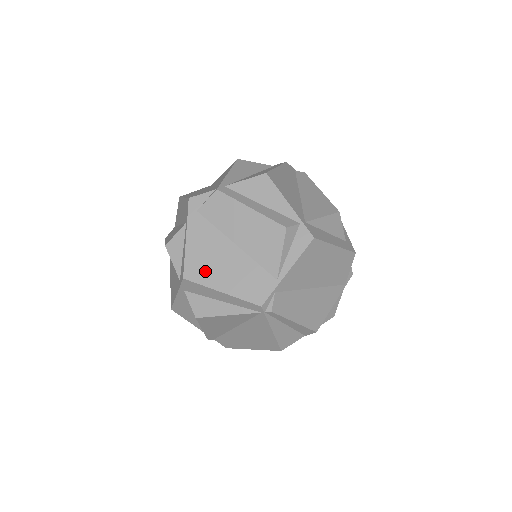
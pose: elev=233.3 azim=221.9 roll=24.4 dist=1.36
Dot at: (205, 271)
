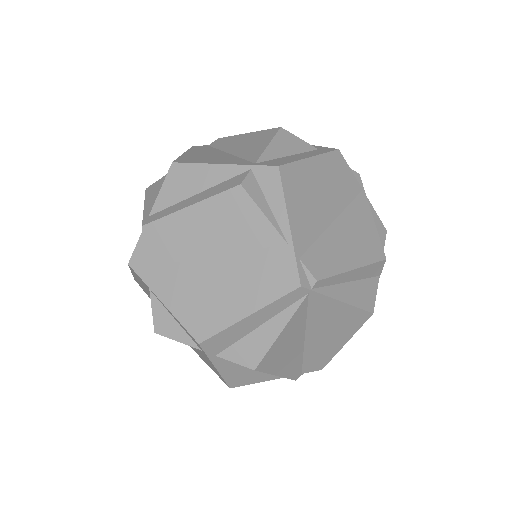
Dot at: (211, 314)
